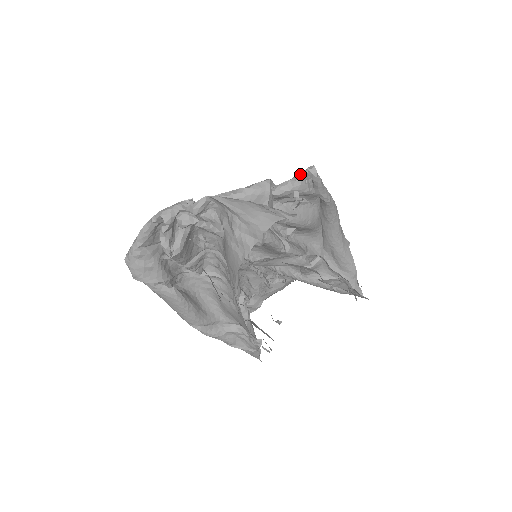
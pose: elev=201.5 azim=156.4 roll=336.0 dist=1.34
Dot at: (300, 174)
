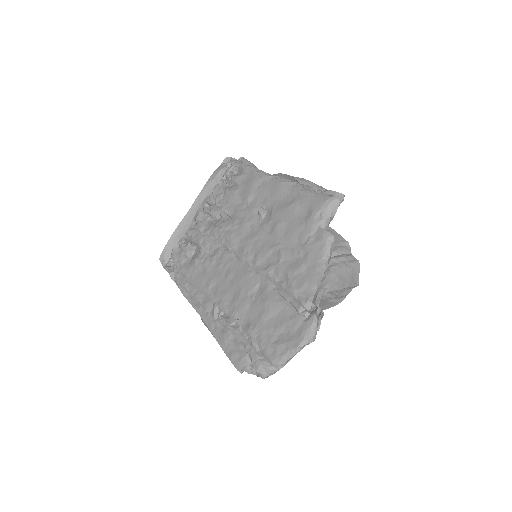
Dot at: (337, 208)
